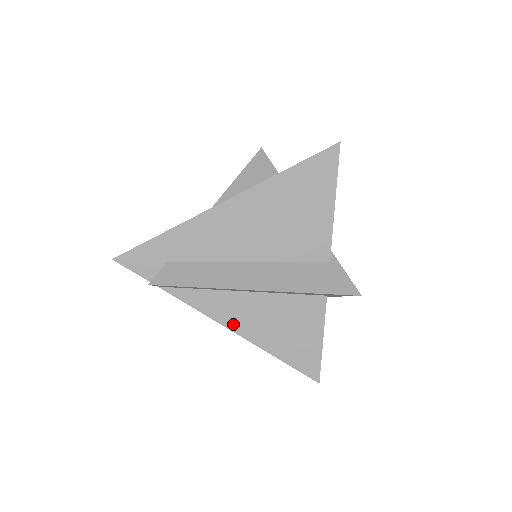
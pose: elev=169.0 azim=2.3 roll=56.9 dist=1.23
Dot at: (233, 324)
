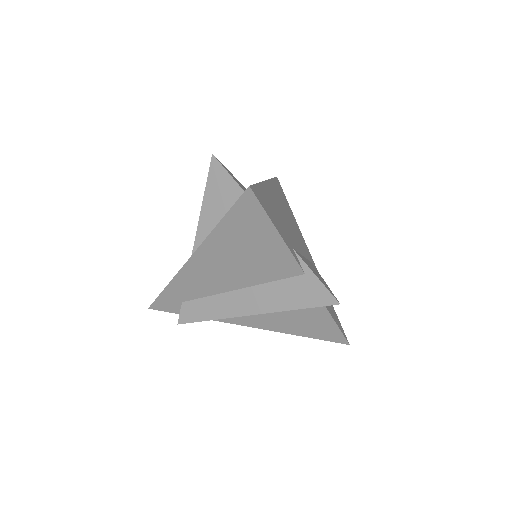
Dot at: (256, 325)
